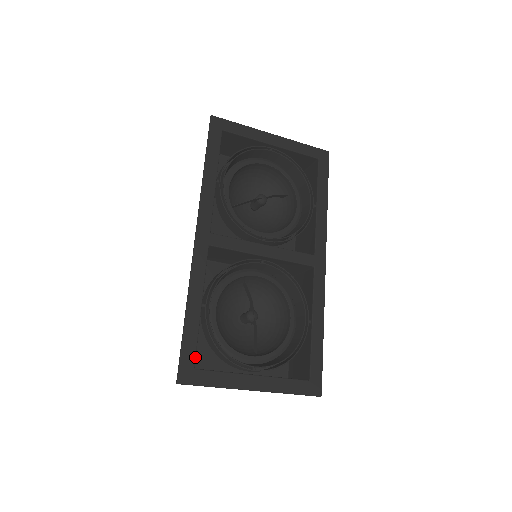
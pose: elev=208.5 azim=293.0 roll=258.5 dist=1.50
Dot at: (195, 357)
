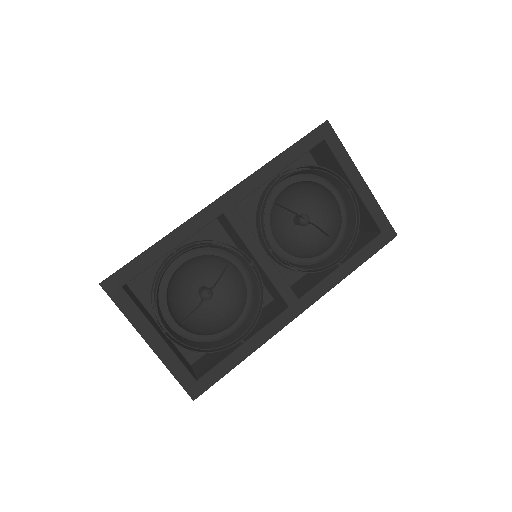
Dot at: (131, 279)
